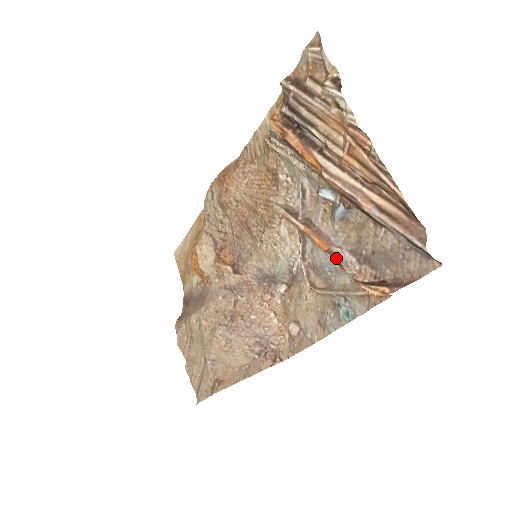
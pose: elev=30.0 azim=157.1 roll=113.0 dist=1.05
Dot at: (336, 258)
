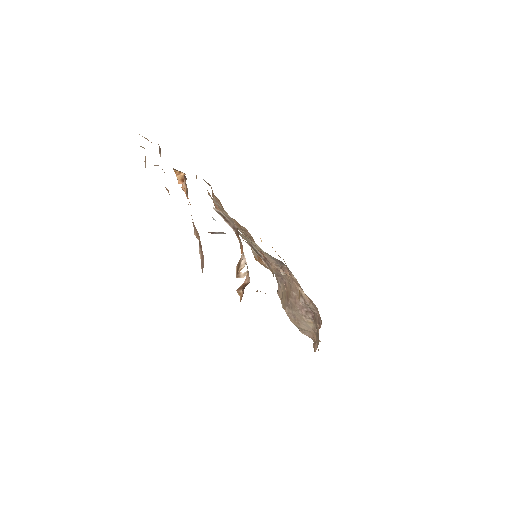
Dot at: (238, 266)
